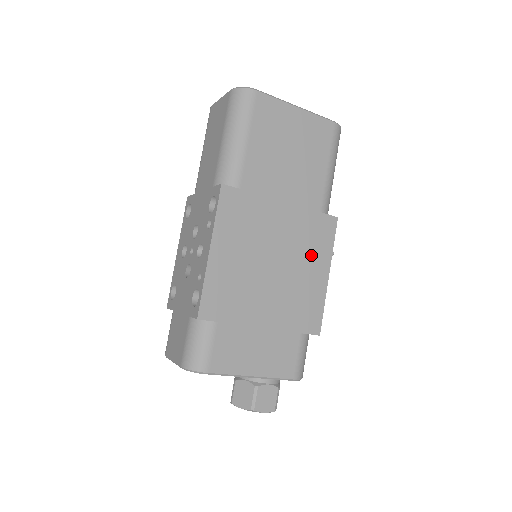
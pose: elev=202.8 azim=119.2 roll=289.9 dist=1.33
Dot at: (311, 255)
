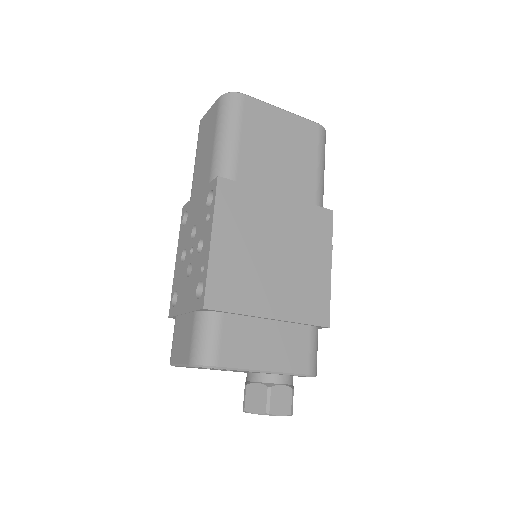
Dot at: (311, 246)
